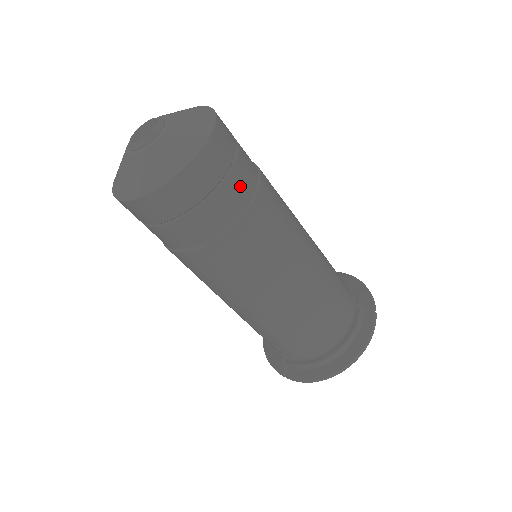
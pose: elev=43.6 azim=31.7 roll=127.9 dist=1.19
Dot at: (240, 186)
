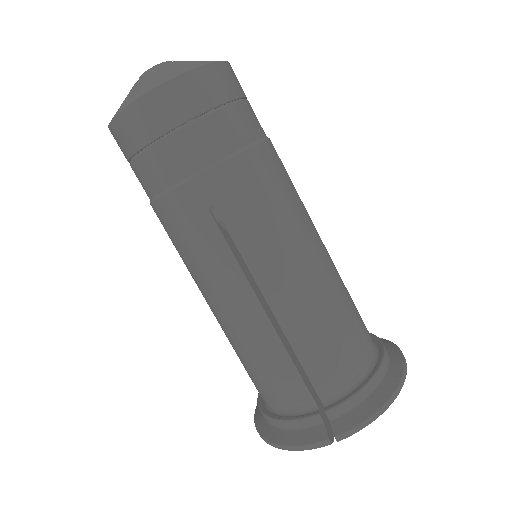
Dot at: occluded
